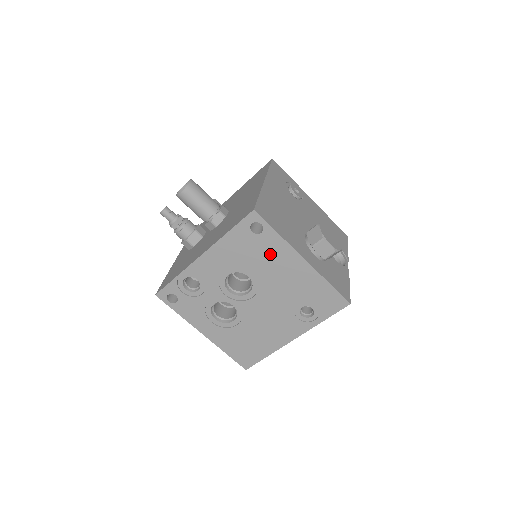
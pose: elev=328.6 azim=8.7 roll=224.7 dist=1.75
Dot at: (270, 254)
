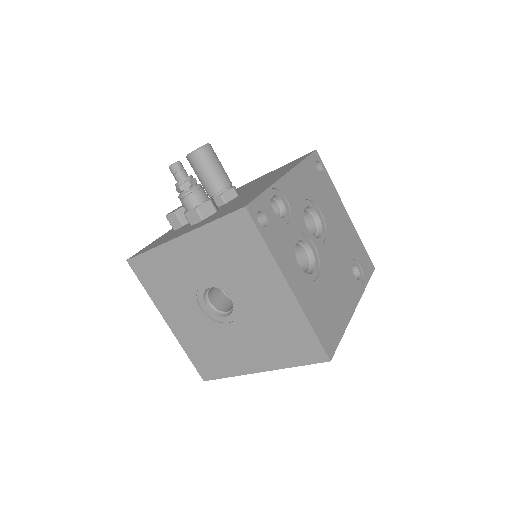
Dot at: (329, 196)
